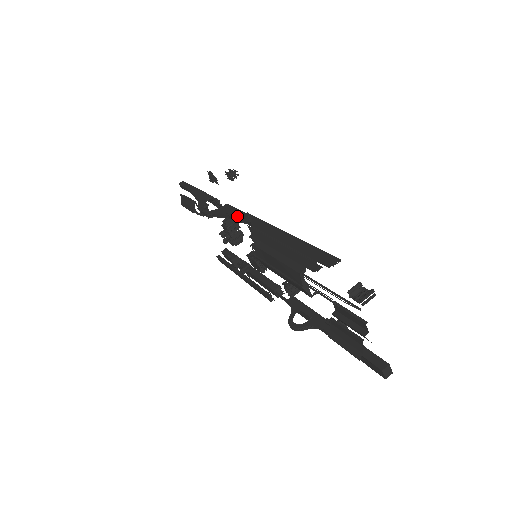
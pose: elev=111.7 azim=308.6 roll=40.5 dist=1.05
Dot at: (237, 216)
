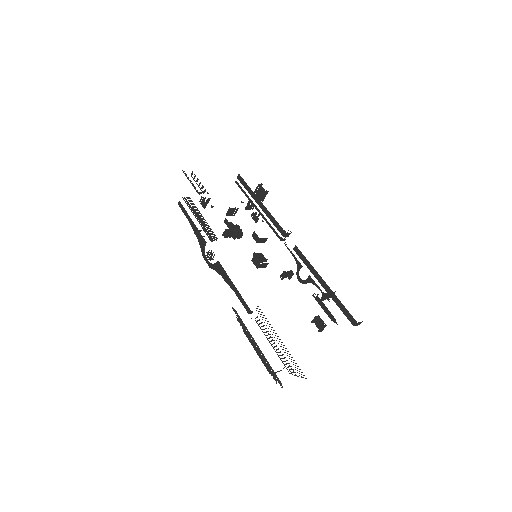
Dot at: (228, 283)
